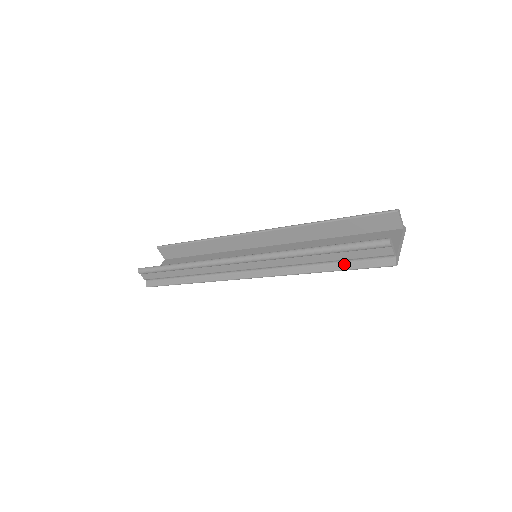
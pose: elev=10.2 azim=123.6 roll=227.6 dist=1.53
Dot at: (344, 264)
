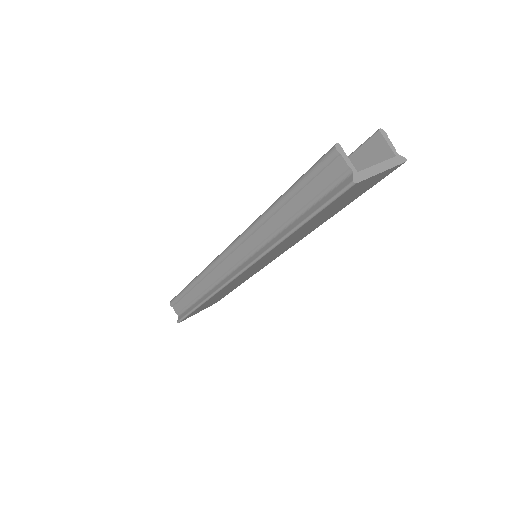
Dot at: (307, 212)
